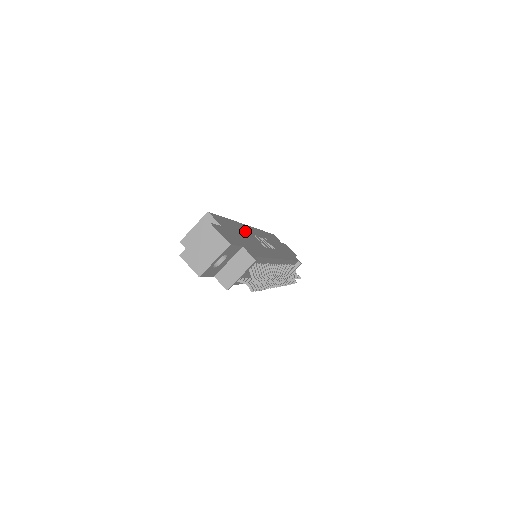
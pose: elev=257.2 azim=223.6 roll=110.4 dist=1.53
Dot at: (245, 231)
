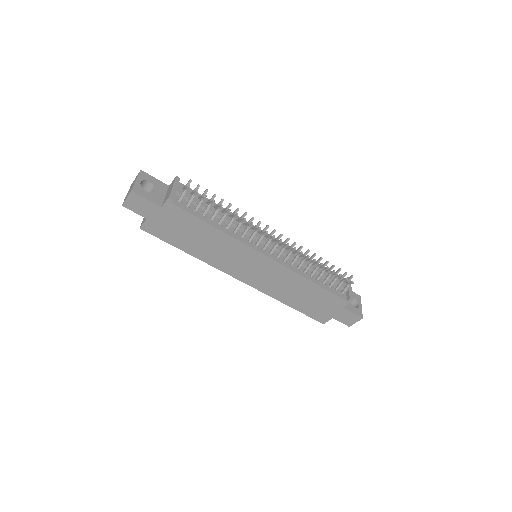
Dot at: occluded
